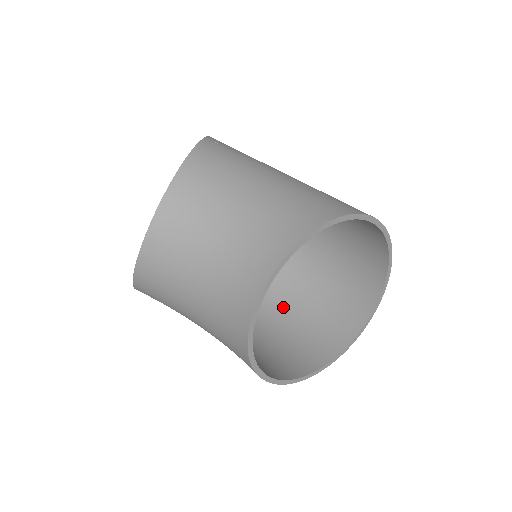
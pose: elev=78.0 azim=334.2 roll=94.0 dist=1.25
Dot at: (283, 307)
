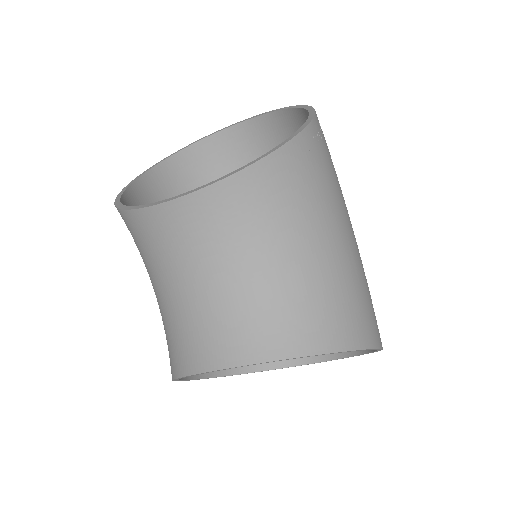
Dot at: occluded
